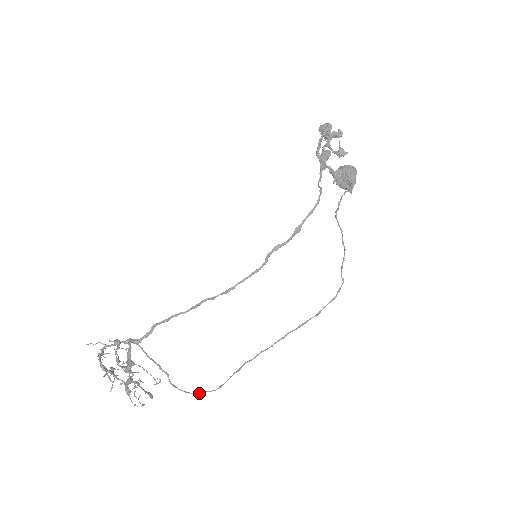
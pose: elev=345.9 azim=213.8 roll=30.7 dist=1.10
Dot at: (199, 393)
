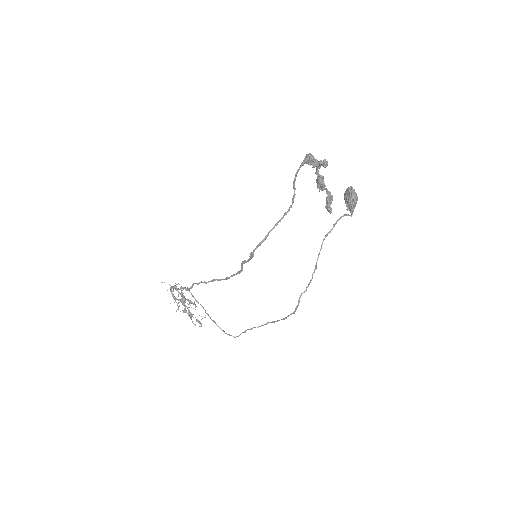
Dot at: (228, 334)
